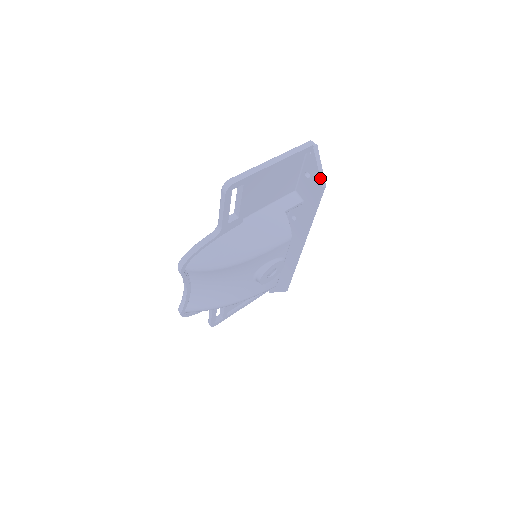
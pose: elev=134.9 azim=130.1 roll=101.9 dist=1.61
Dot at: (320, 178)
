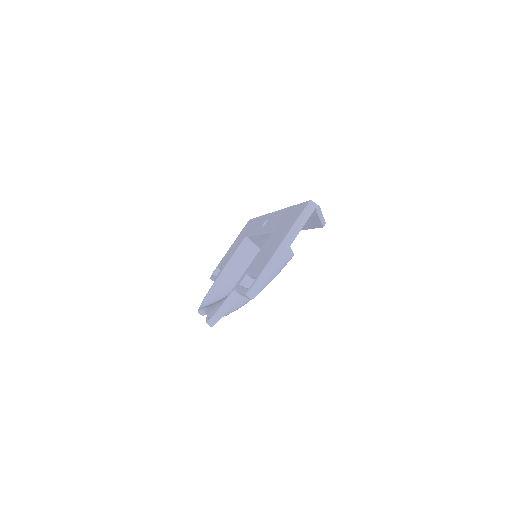
Dot at: (321, 223)
